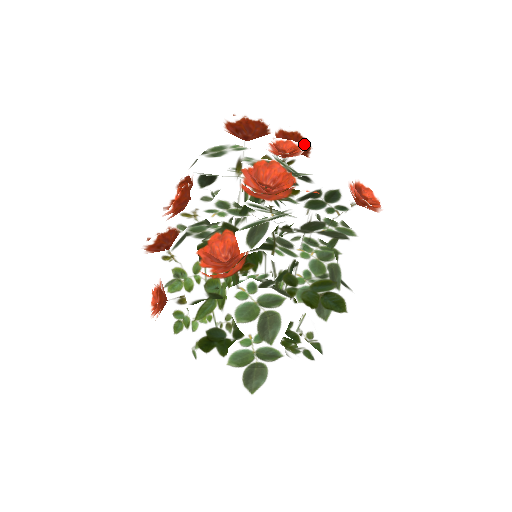
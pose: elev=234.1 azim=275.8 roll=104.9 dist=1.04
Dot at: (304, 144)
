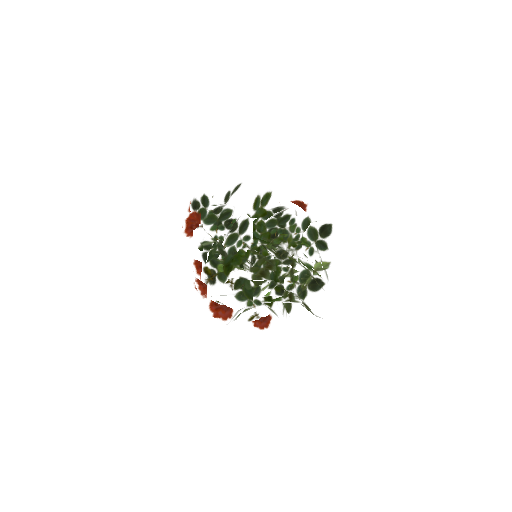
Dot at: occluded
